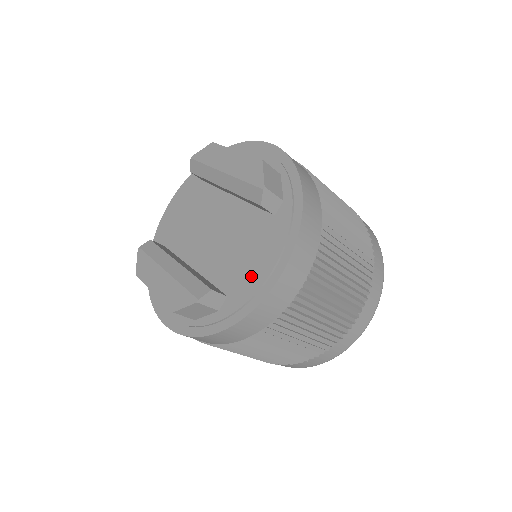
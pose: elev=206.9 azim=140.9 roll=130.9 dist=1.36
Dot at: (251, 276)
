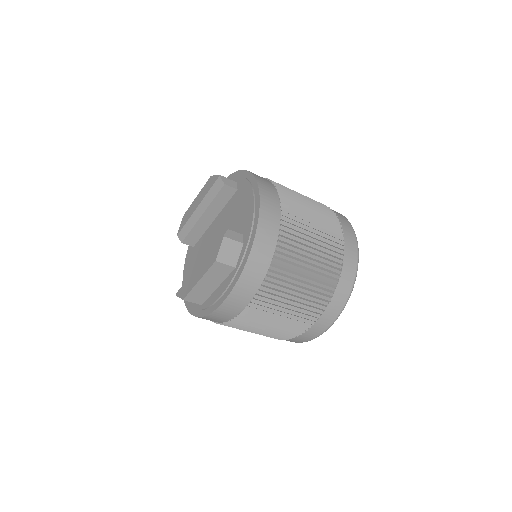
Dot at: (246, 212)
